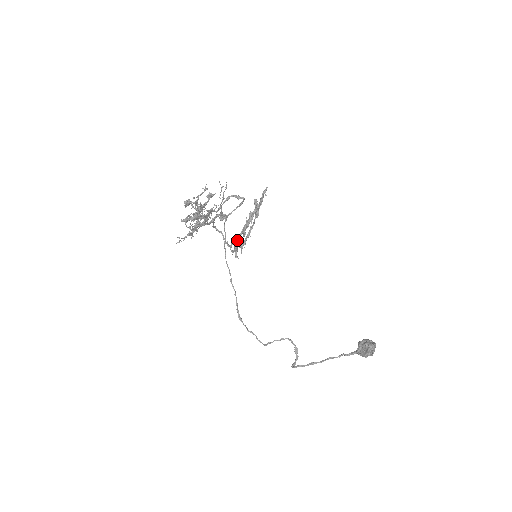
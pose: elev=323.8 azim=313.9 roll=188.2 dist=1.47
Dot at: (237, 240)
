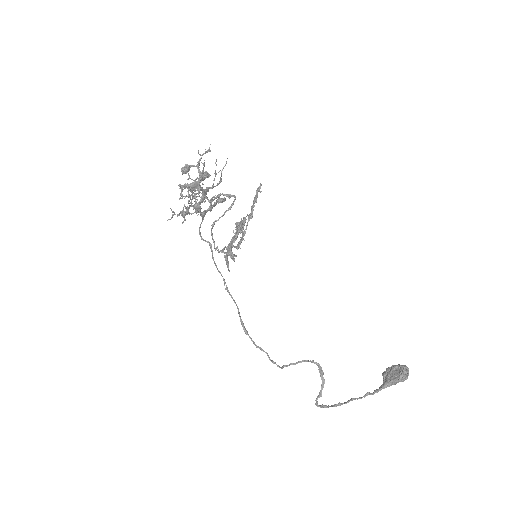
Dot at: (228, 247)
